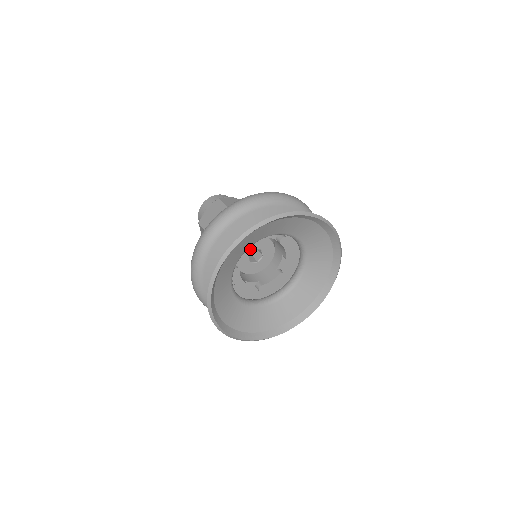
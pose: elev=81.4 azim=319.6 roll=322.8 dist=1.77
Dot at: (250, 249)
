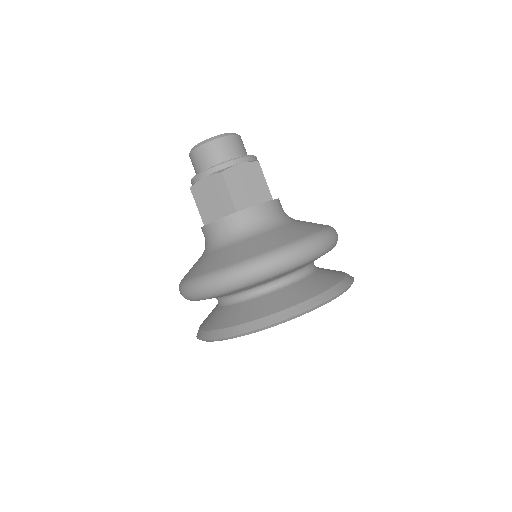
Dot at: occluded
